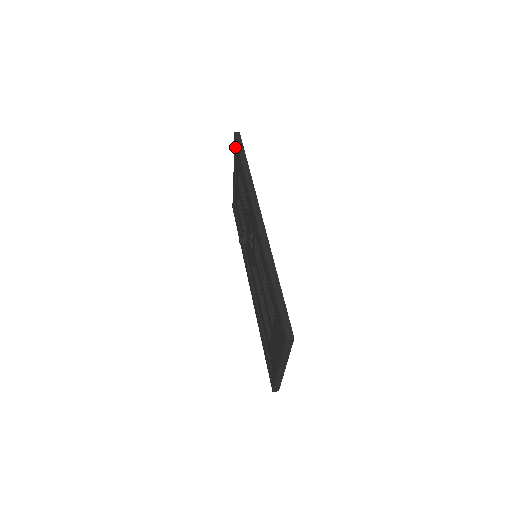
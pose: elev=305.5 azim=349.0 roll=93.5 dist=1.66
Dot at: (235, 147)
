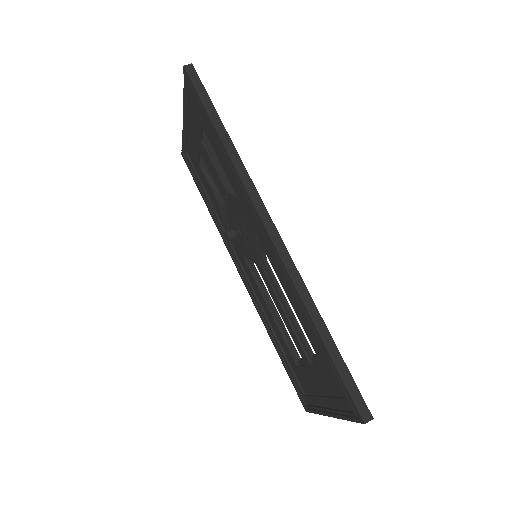
Dot at: (188, 88)
